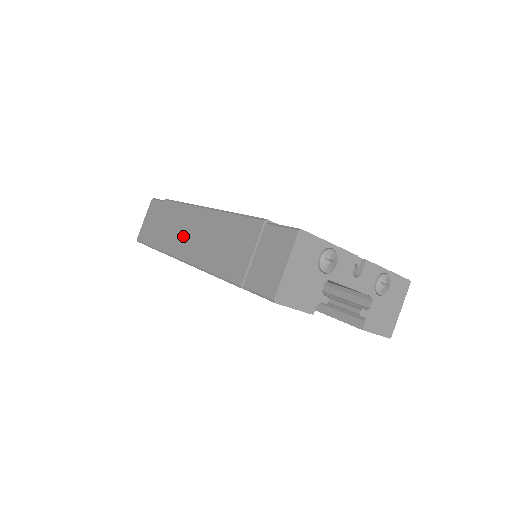
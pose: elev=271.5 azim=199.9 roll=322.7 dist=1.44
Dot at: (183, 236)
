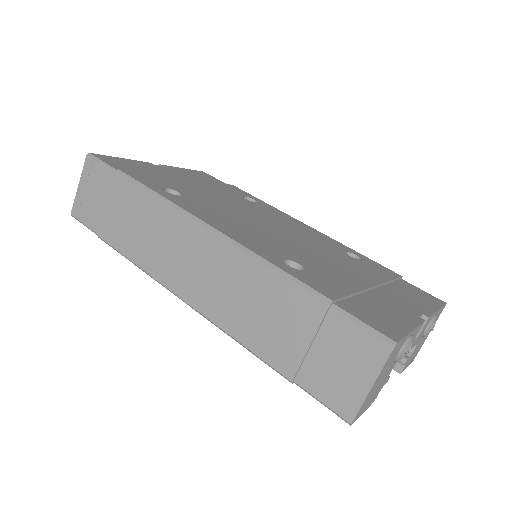
Dot at: (168, 255)
